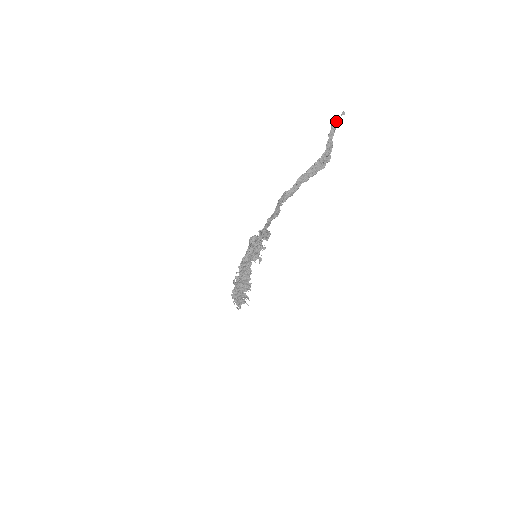
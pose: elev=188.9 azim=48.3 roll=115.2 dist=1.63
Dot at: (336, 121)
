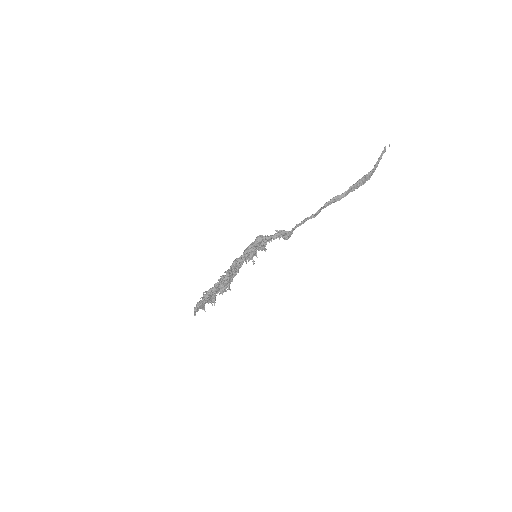
Dot at: (385, 149)
